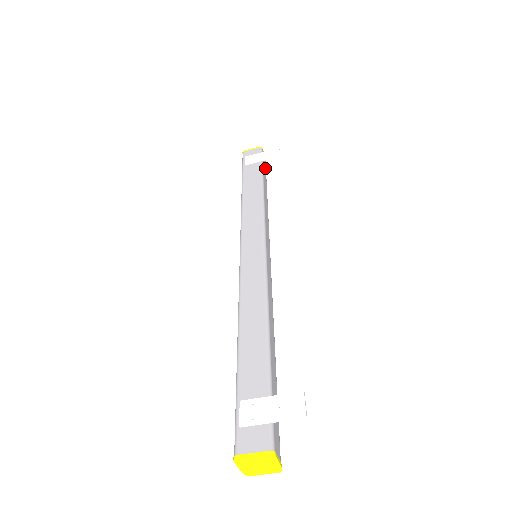
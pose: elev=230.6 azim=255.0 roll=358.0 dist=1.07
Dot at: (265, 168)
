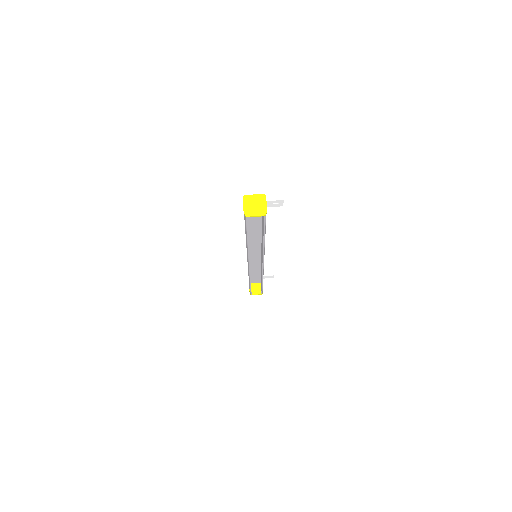
Dot at: occluded
